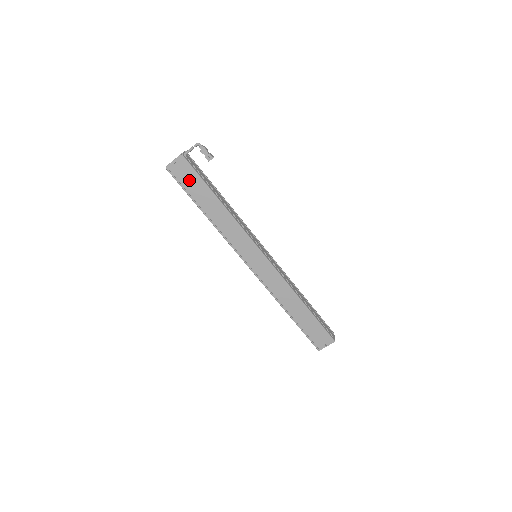
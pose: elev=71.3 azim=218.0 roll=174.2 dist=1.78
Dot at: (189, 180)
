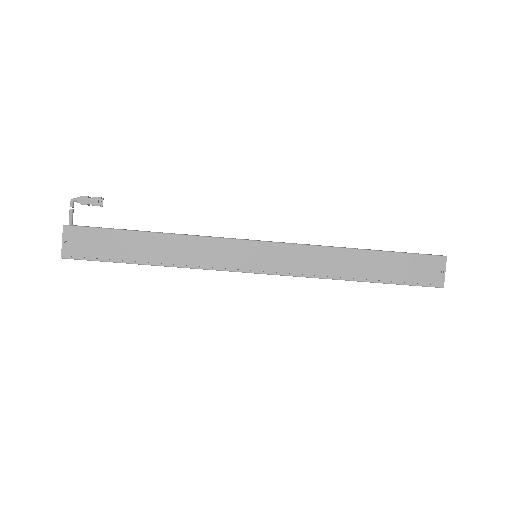
Dot at: (98, 245)
